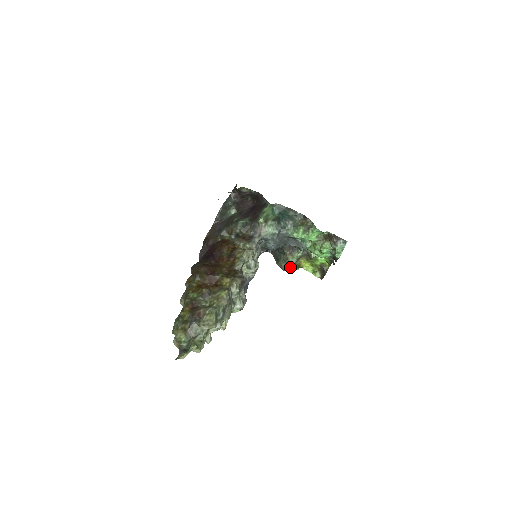
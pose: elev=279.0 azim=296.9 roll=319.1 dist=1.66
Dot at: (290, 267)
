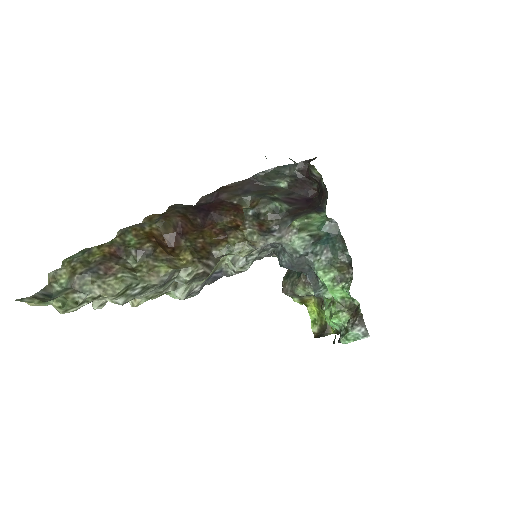
Dot at: (293, 295)
